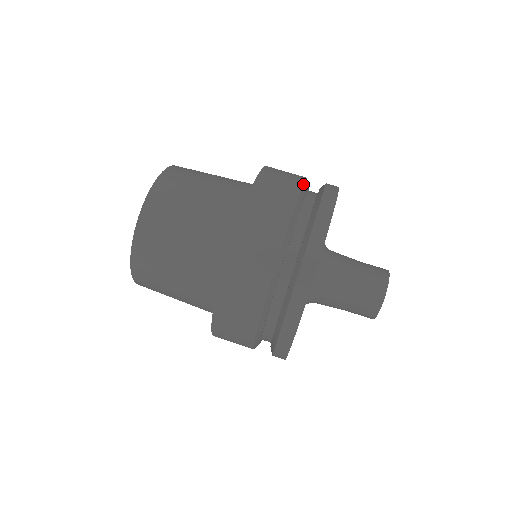
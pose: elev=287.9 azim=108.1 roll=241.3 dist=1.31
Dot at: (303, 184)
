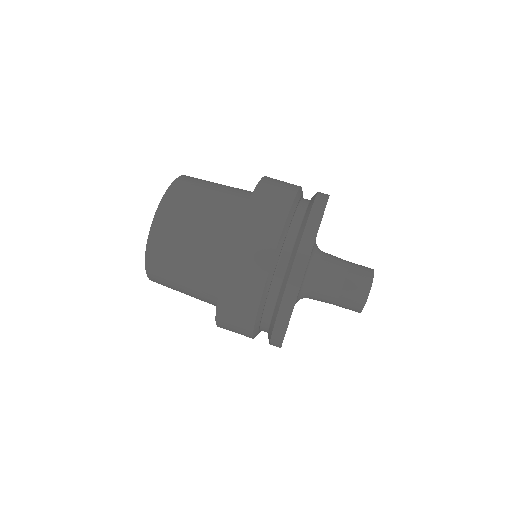
Dot at: (288, 215)
